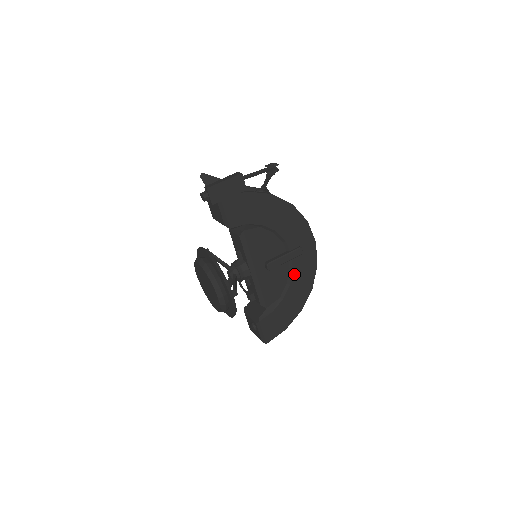
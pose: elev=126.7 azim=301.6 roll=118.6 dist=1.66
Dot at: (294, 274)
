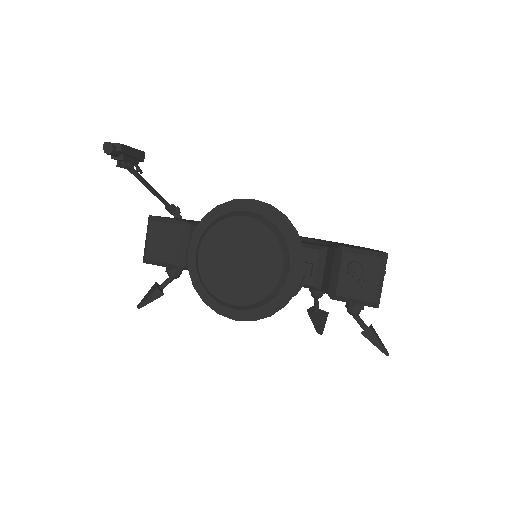
Dot at: (305, 239)
